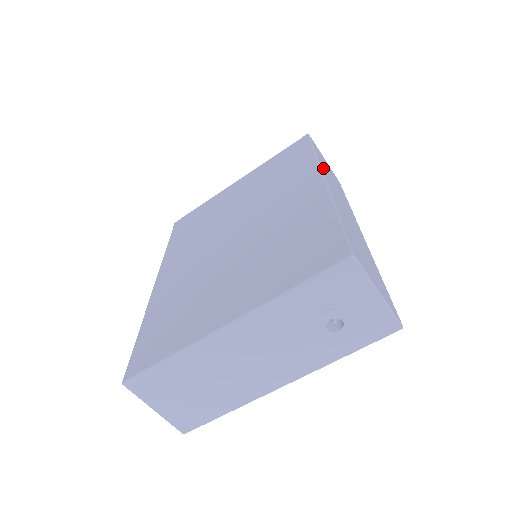
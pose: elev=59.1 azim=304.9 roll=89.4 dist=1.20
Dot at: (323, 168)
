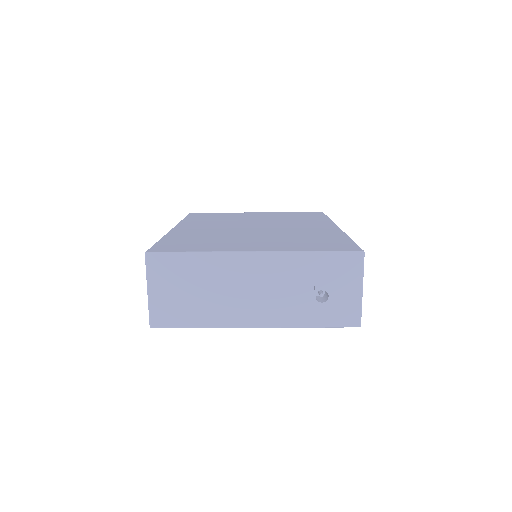
Dot at: occluded
